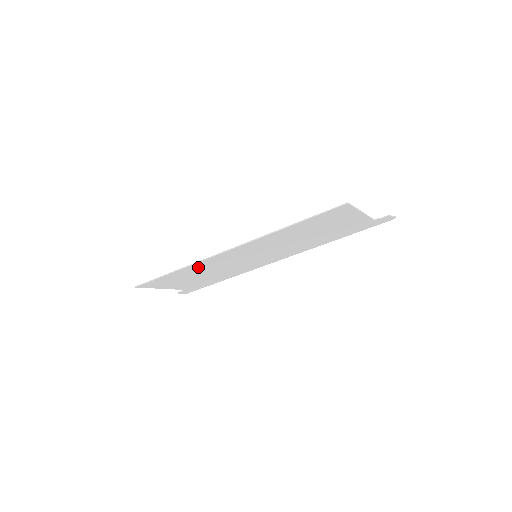
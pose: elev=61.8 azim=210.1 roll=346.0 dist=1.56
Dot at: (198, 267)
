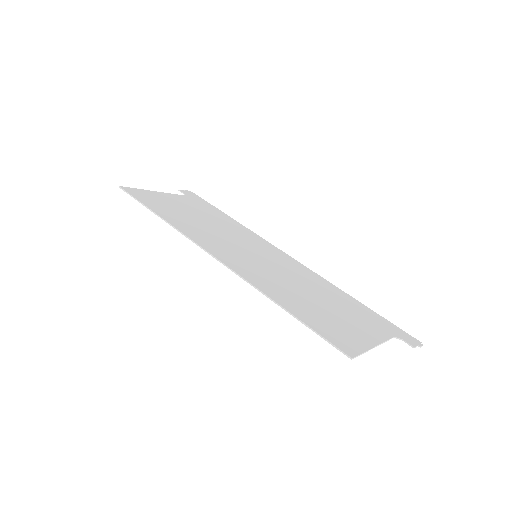
Dot at: (186, 227)
